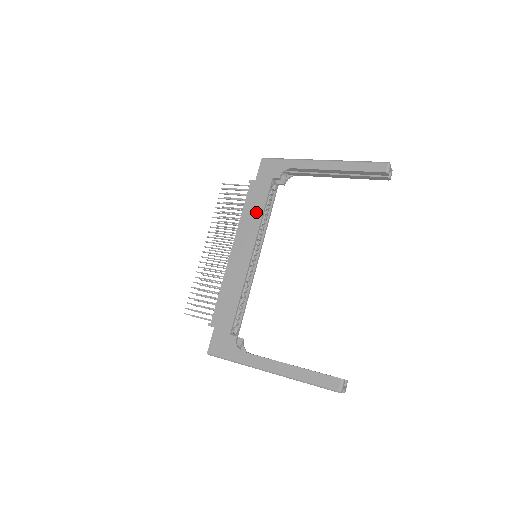
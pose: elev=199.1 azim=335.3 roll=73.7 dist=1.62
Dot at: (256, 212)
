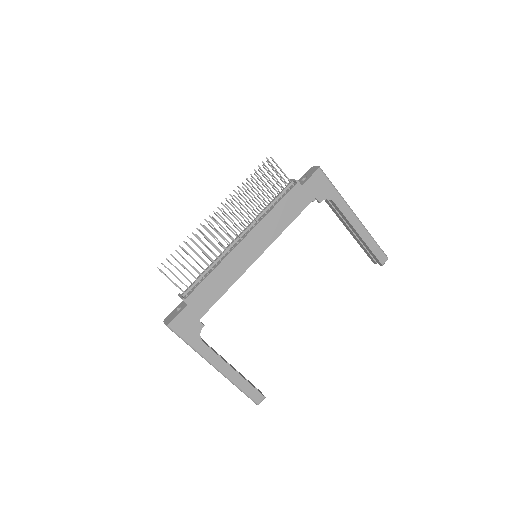
Dot at: (285, 219)
